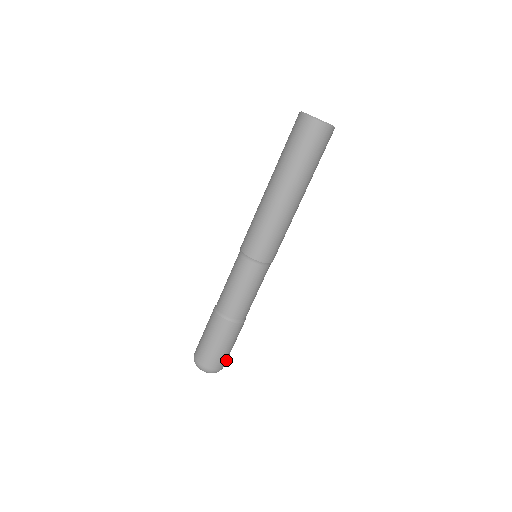
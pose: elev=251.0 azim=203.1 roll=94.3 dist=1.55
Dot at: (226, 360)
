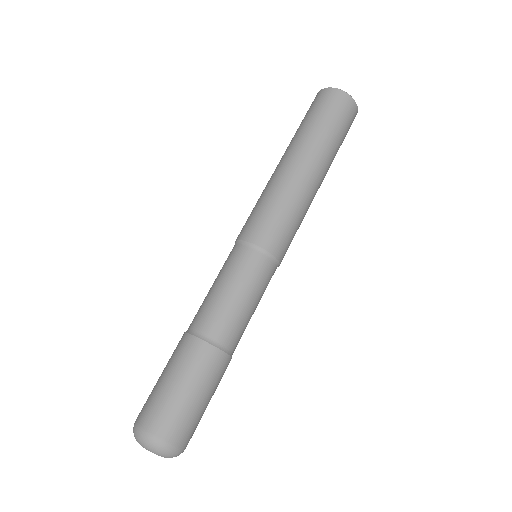
Dot at: (185, 430)
